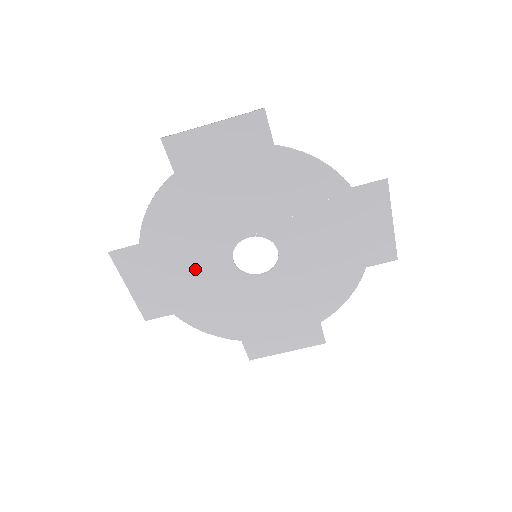
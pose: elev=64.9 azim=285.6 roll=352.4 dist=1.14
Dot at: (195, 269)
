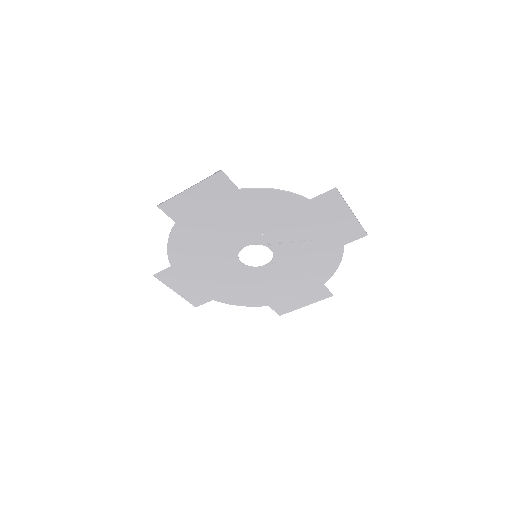
Dot at: (216, 272)
